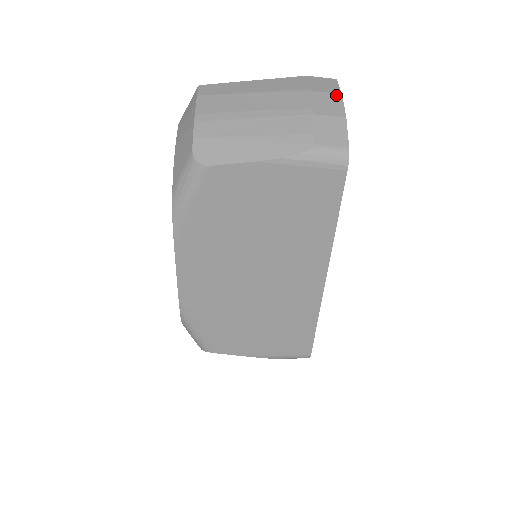
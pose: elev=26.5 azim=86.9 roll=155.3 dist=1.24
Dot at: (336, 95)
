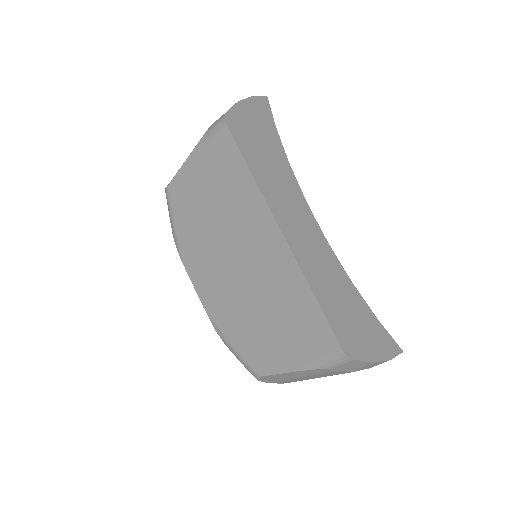
Dot at: occluded
